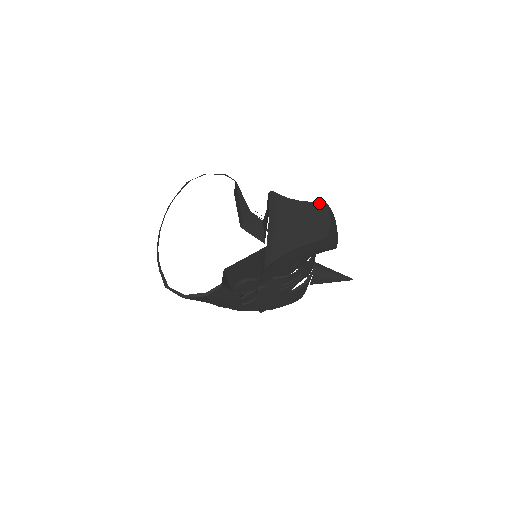
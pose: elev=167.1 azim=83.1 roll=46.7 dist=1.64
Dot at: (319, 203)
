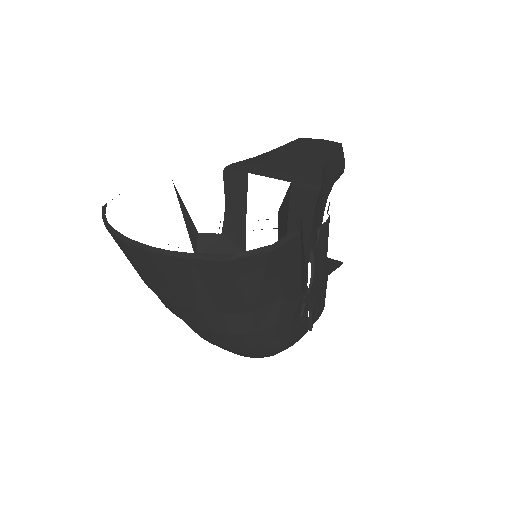
Dot at: (292, 141)
